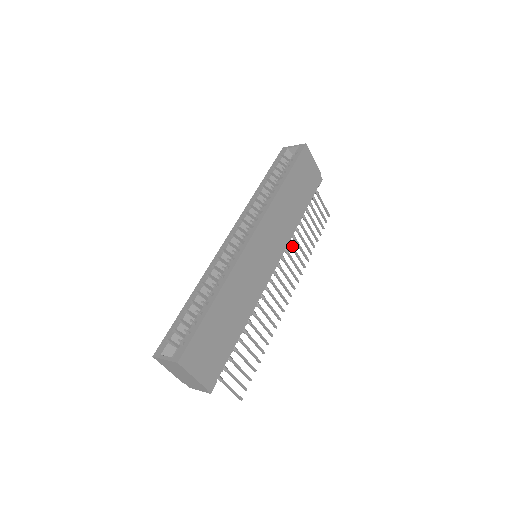
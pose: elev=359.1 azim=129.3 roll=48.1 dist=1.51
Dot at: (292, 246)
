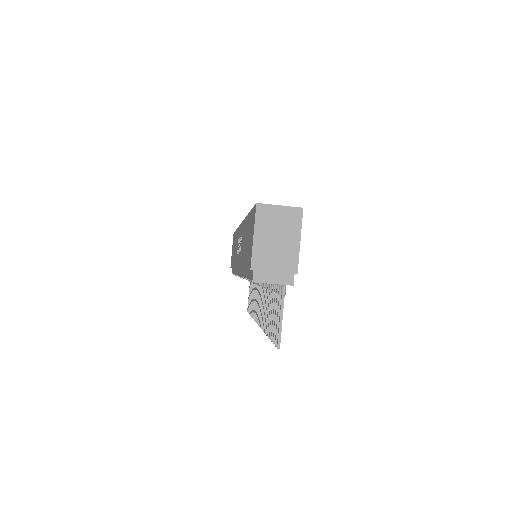
Dot at: occluded
